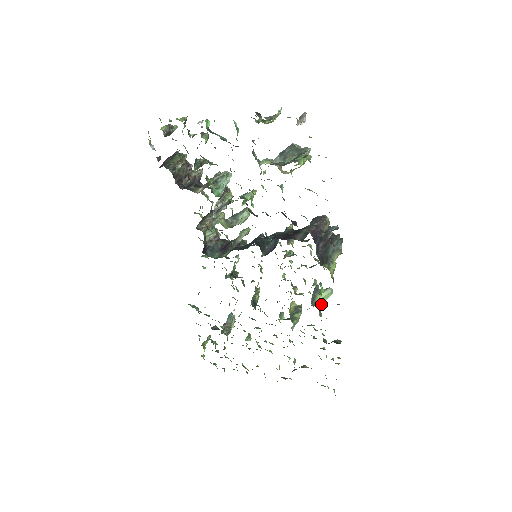
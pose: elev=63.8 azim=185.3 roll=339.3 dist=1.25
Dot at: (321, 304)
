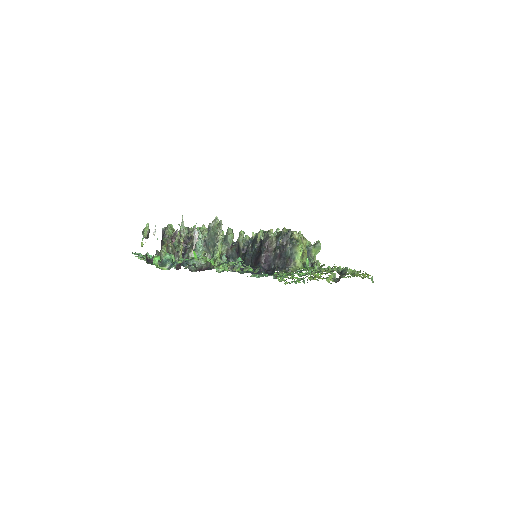
Dot at: occluded
